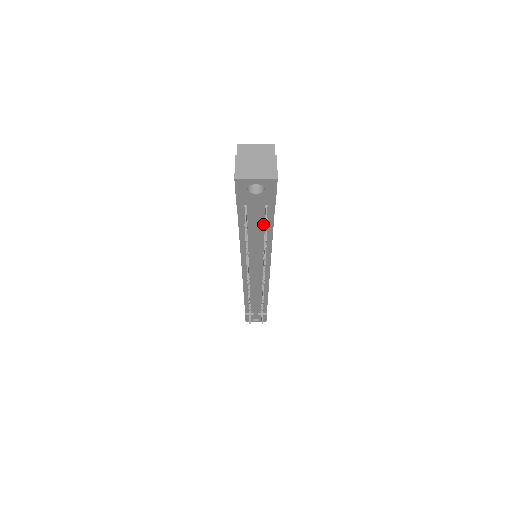
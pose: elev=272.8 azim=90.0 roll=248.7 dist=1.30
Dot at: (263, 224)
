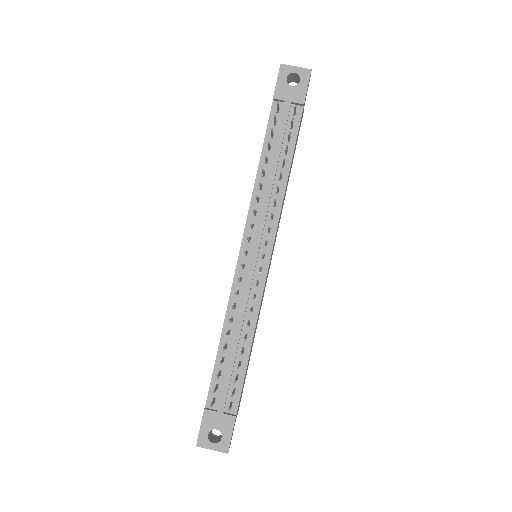
Dot at: (286, 144)
